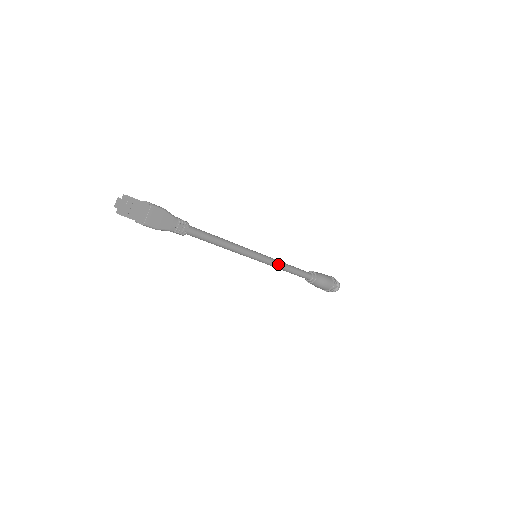
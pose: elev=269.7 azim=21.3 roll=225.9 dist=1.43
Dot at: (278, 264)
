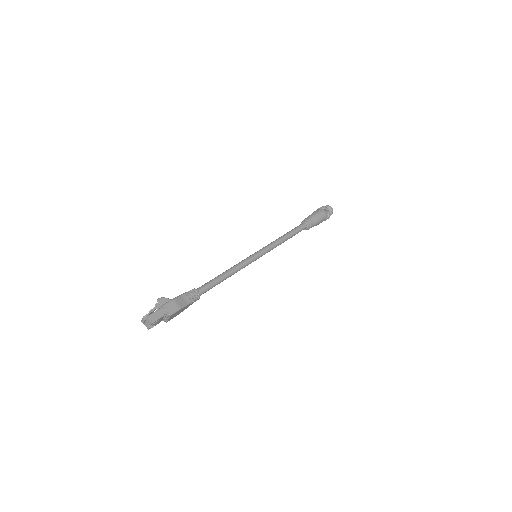
Dot at: (275, 247)
